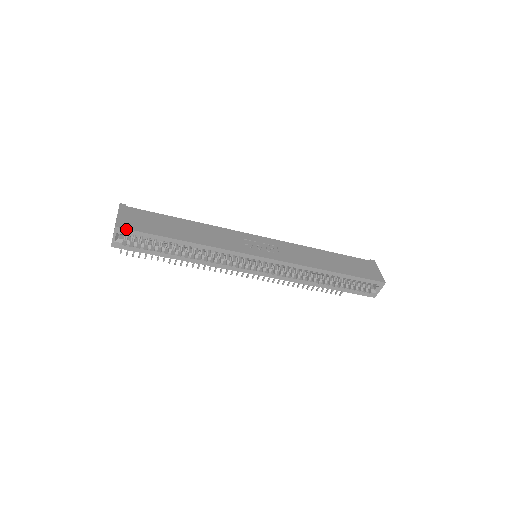
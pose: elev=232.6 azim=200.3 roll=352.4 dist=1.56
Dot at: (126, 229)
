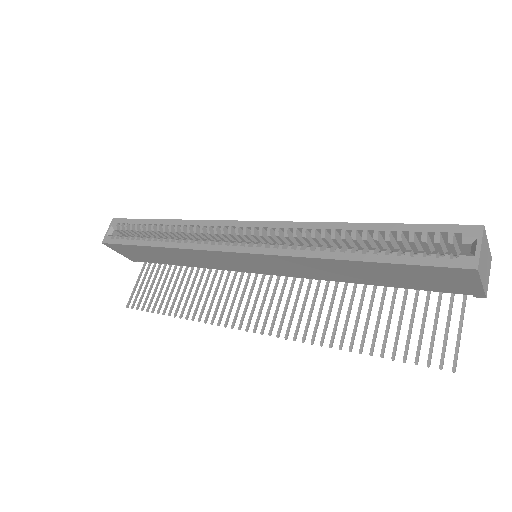
Dot at: (120, 219)
